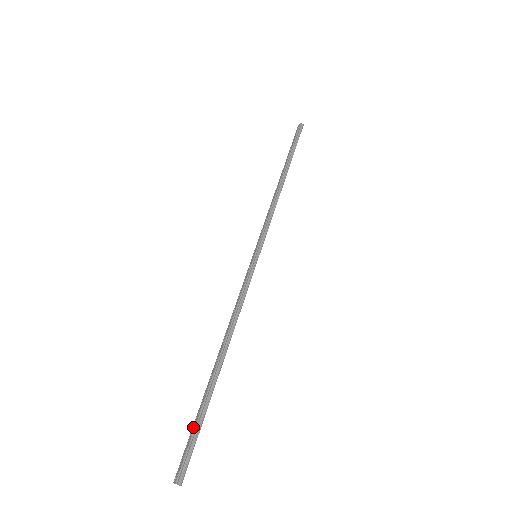
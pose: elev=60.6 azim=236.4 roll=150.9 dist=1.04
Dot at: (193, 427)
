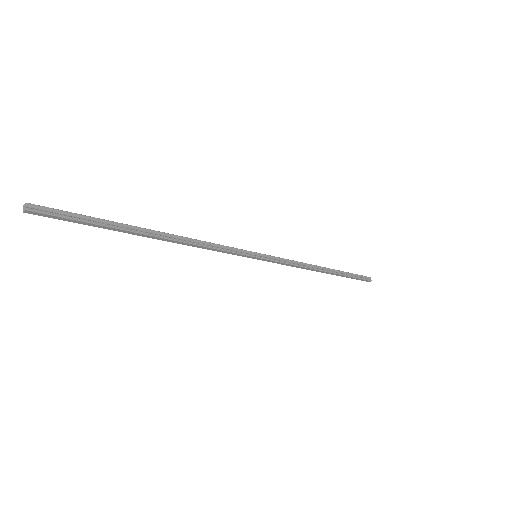
Dot at: (85, 217)
